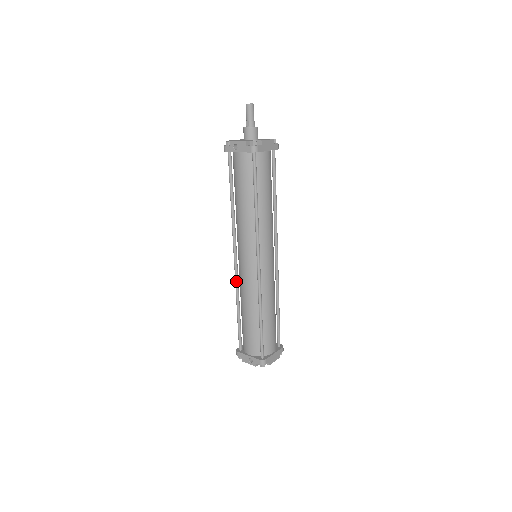
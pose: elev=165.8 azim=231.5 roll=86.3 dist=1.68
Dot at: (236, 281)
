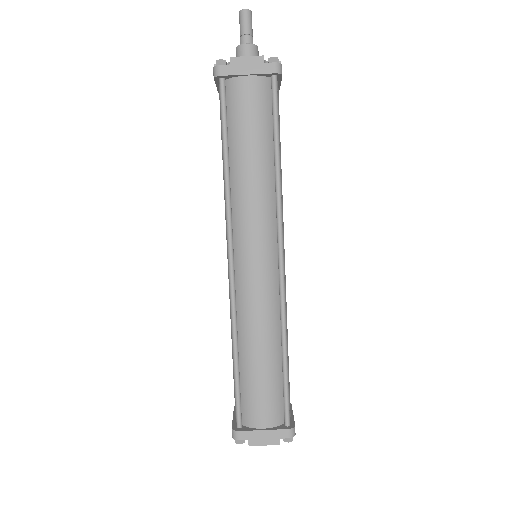
Dot at: occluded
